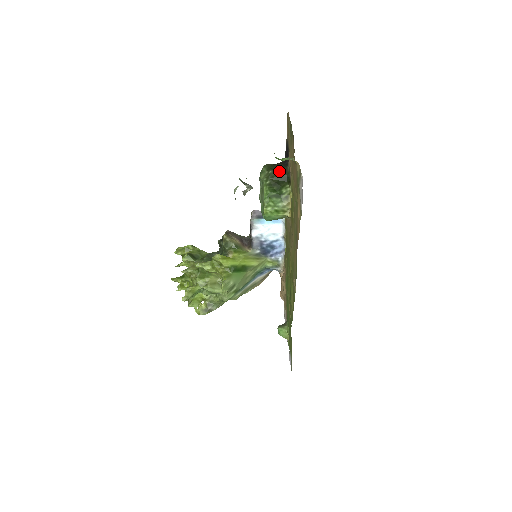
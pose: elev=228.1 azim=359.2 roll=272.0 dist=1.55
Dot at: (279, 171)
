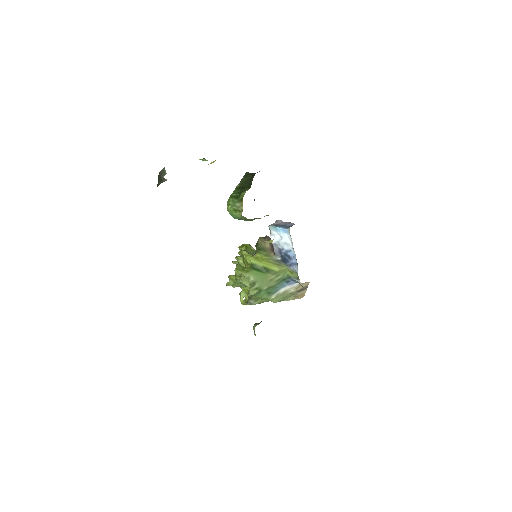
Dot at: (249, 178)
